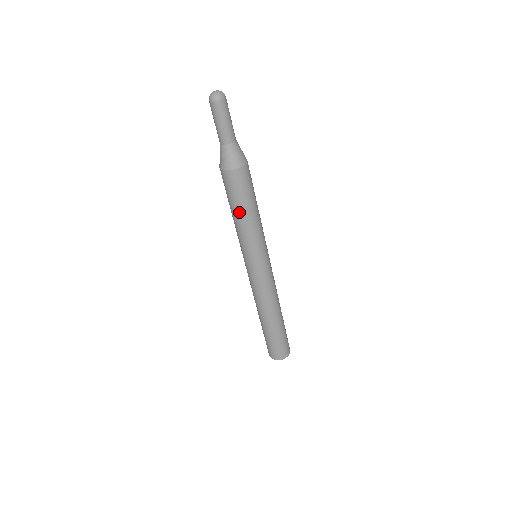
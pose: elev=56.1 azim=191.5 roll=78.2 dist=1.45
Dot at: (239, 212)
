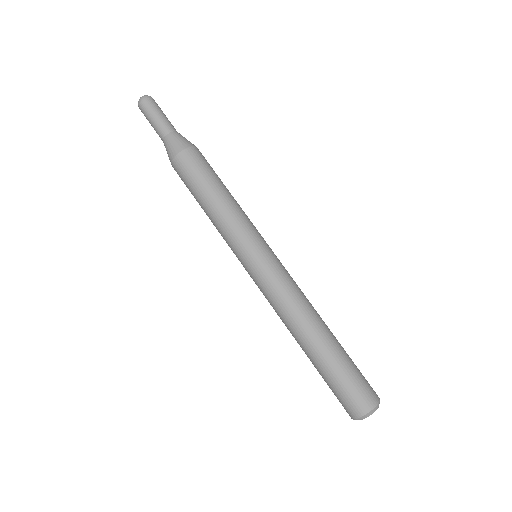
Dot at: (214, 191)
